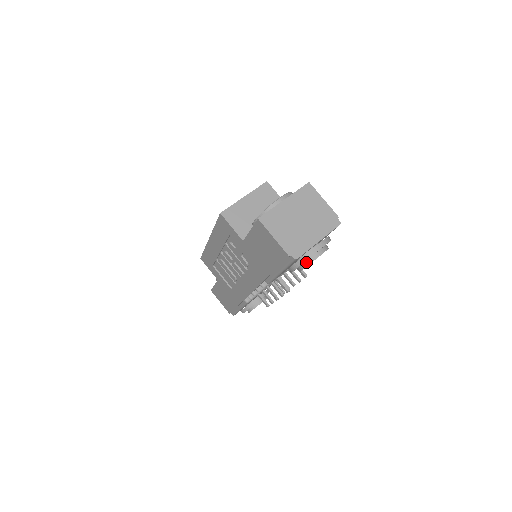
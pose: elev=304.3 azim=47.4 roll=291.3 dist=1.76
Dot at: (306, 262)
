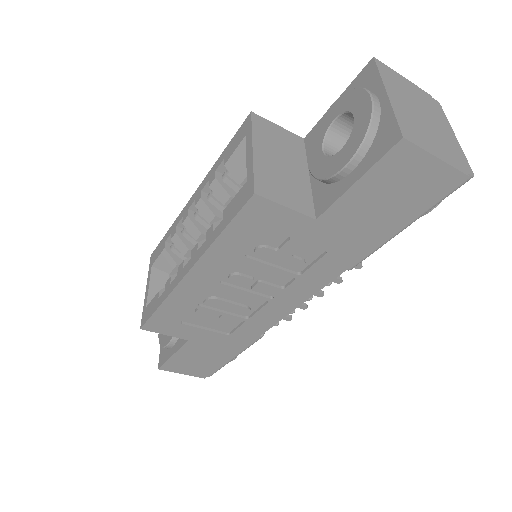
Dot at: occluded
